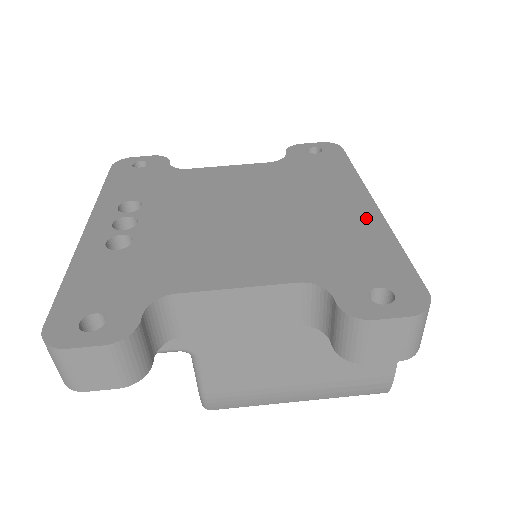
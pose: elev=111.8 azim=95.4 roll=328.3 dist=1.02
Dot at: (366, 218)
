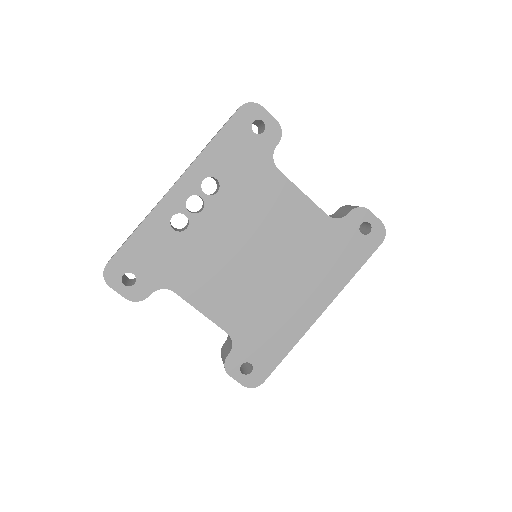
Dot at: (303, 320)
